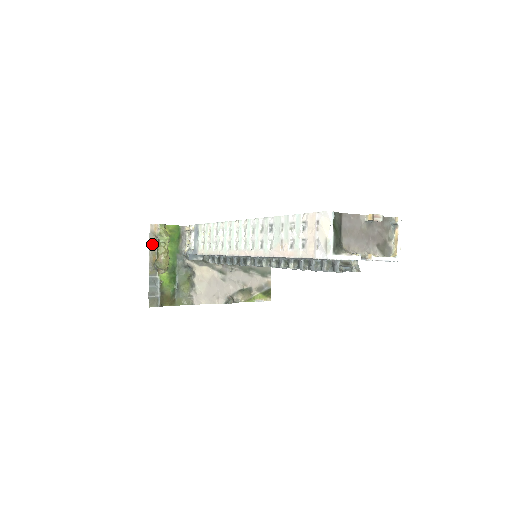
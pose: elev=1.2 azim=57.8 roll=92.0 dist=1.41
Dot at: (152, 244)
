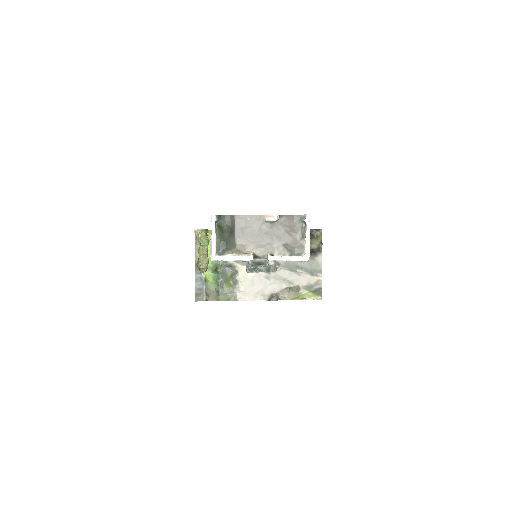
Dot at: (197, 247)
